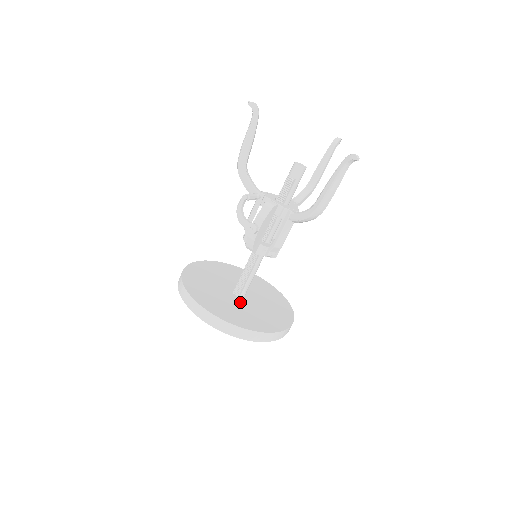
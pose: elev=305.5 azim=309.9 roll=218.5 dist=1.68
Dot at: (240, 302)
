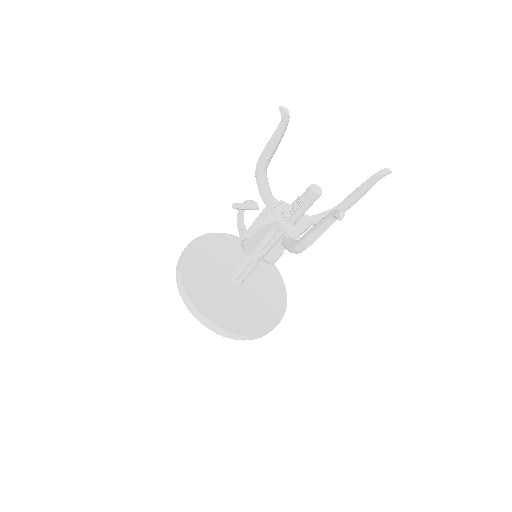
Dot at: (228, 290)
